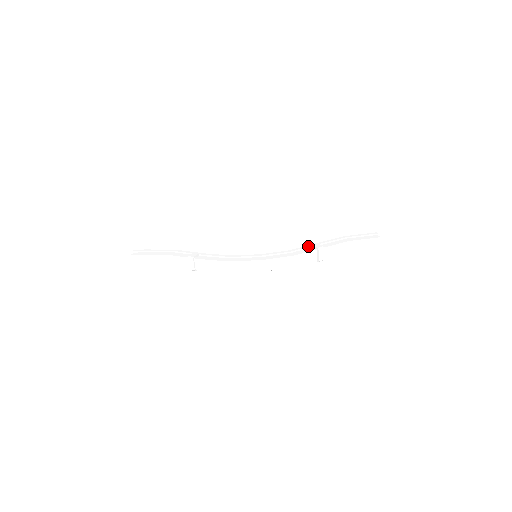
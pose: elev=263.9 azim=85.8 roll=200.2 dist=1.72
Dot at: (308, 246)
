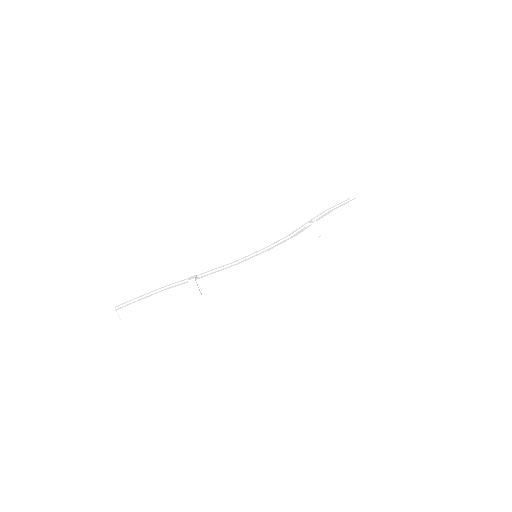
Dot at: (301, 227)
